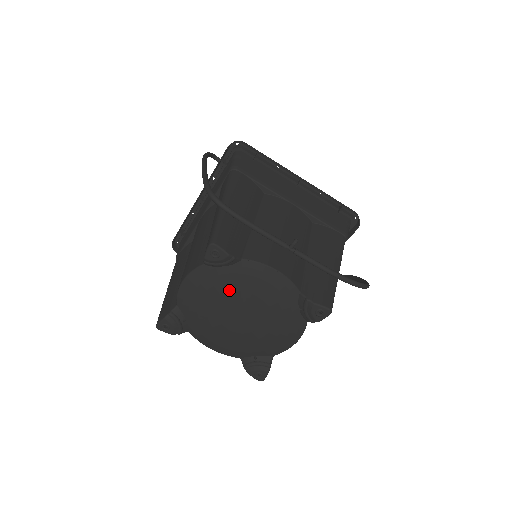
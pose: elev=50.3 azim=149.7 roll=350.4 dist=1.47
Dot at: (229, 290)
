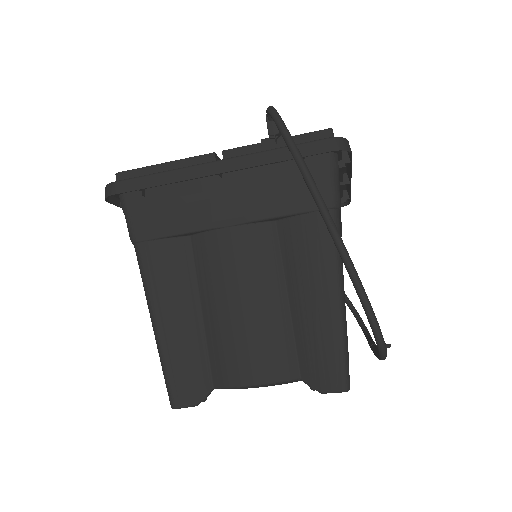
Dot at: occluded
